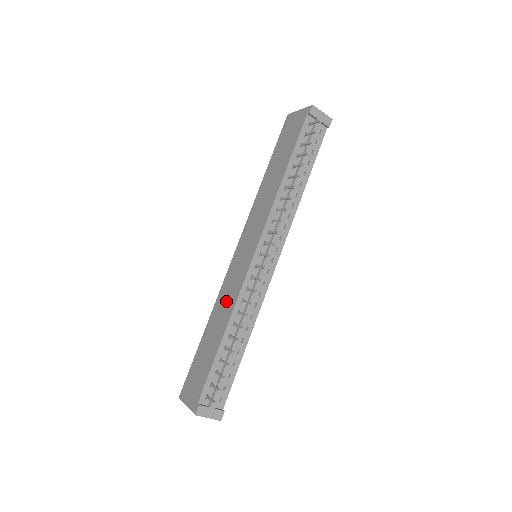
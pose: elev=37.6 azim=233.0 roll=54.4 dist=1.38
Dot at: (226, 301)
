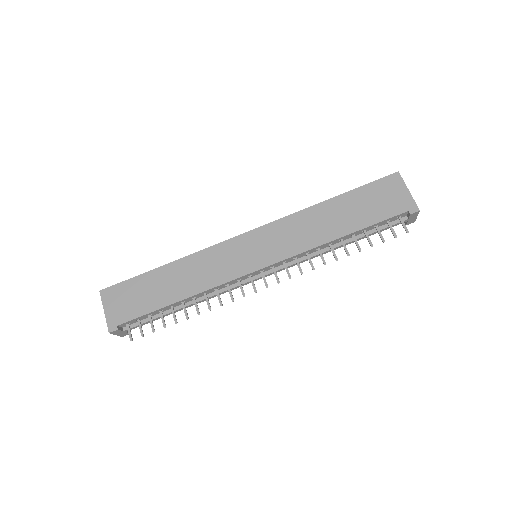
Dot at: (203, 272)
